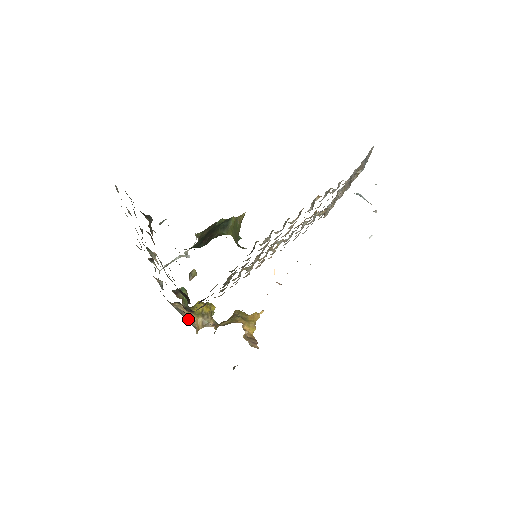
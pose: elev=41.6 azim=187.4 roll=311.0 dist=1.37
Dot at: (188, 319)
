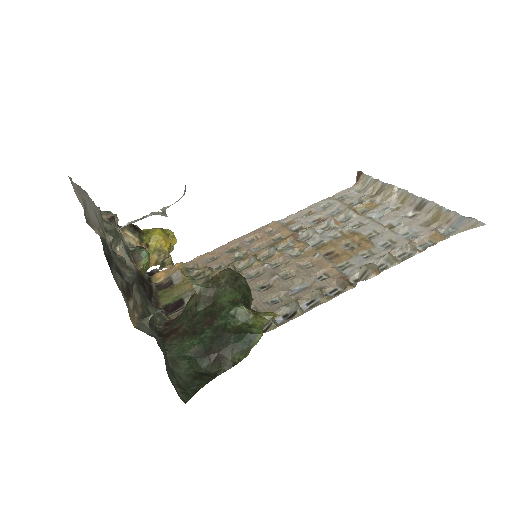
Dot at: occluded
